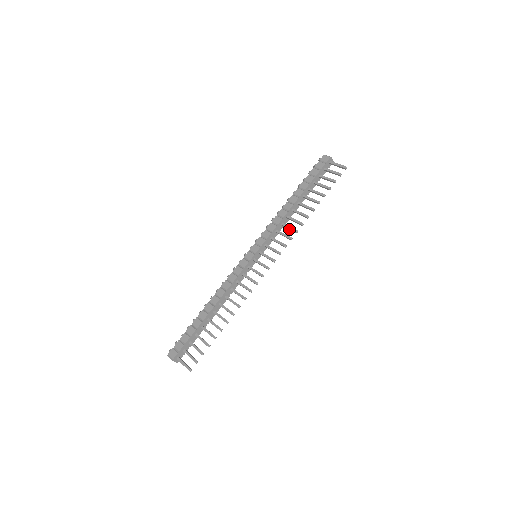
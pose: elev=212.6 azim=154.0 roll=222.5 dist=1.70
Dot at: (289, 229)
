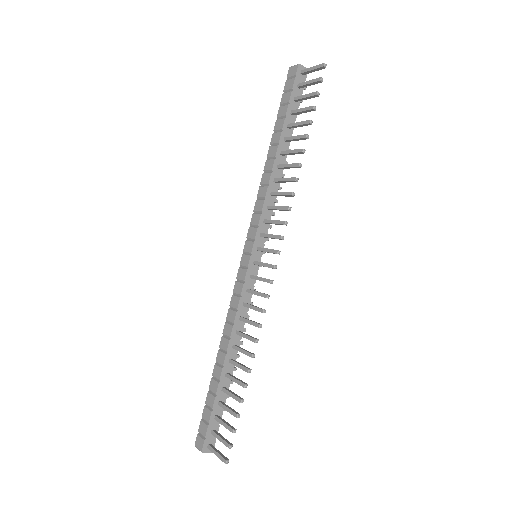
Dot at: occluded
